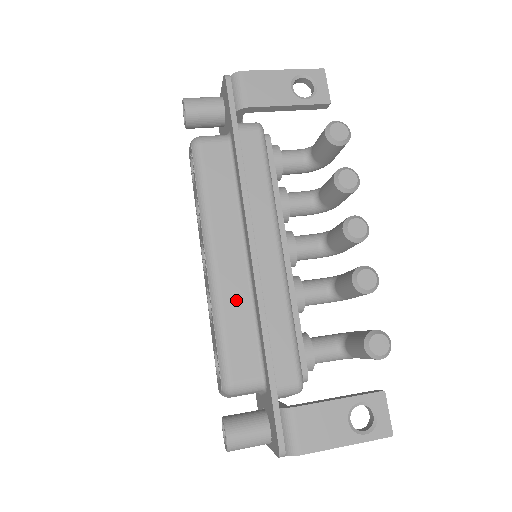
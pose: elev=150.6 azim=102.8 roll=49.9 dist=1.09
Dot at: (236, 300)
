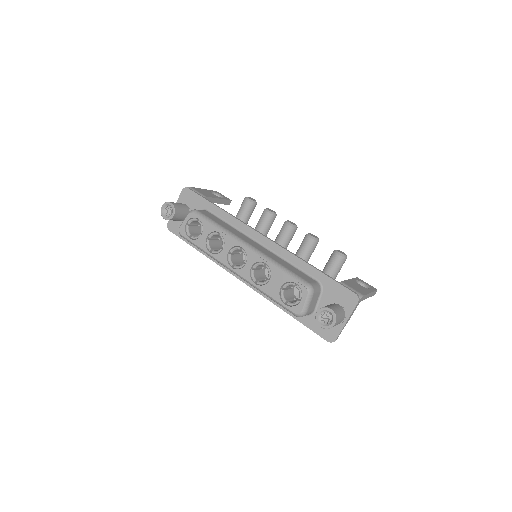
Dot at: (275, 258)
